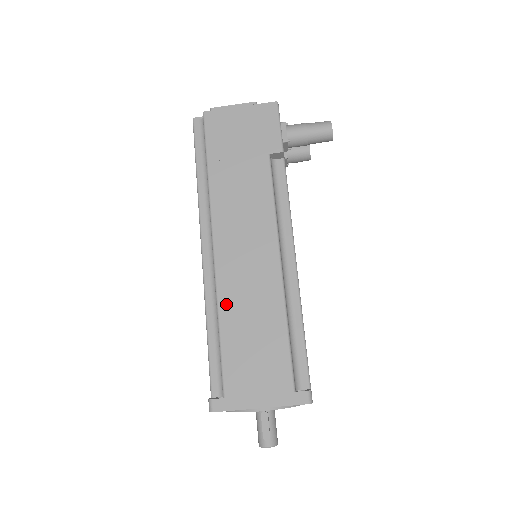
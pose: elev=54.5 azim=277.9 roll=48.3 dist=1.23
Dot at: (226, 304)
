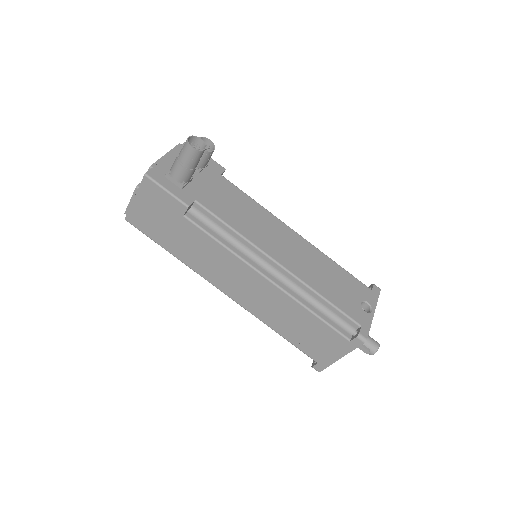
Dot at: (266, 319)
